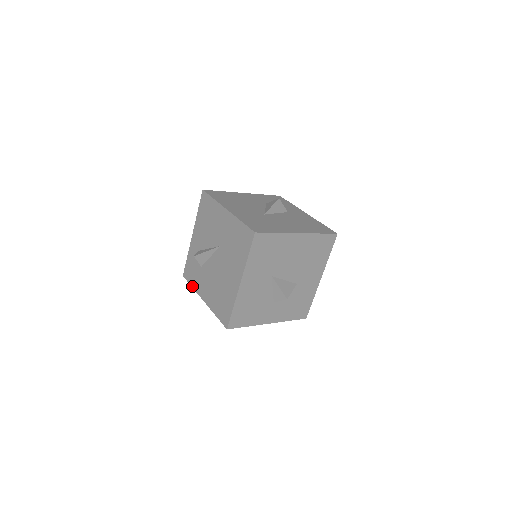
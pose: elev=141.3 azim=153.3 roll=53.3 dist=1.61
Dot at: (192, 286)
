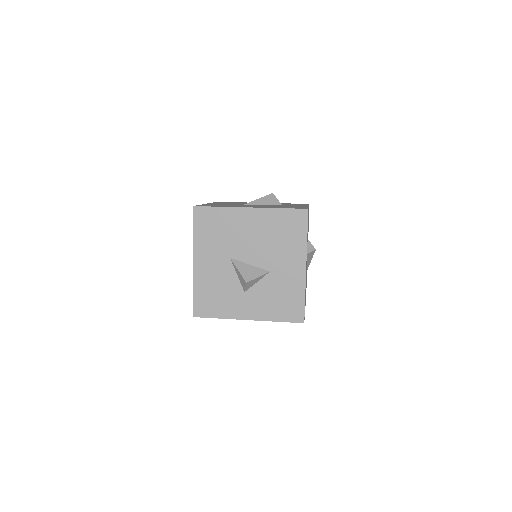
Dot at: occluded
